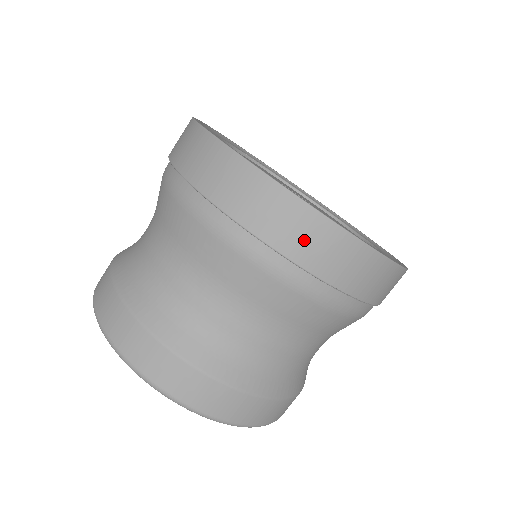
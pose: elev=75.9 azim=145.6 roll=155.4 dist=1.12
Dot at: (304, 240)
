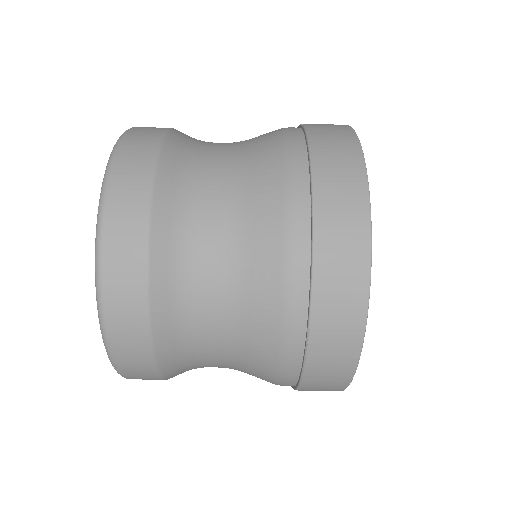
Dot at: (338, 276)
